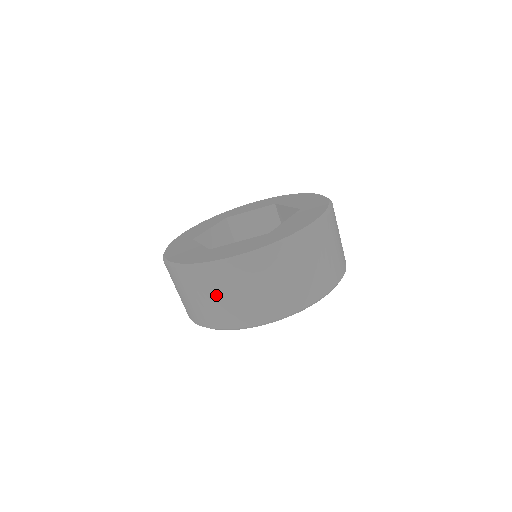
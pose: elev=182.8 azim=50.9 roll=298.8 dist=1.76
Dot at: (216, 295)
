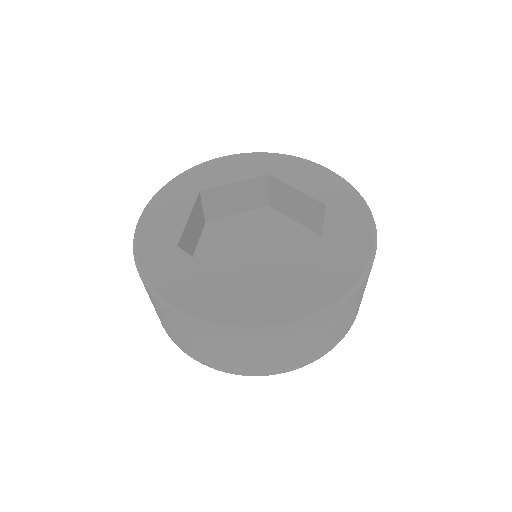
Dot at: (257, 354)
